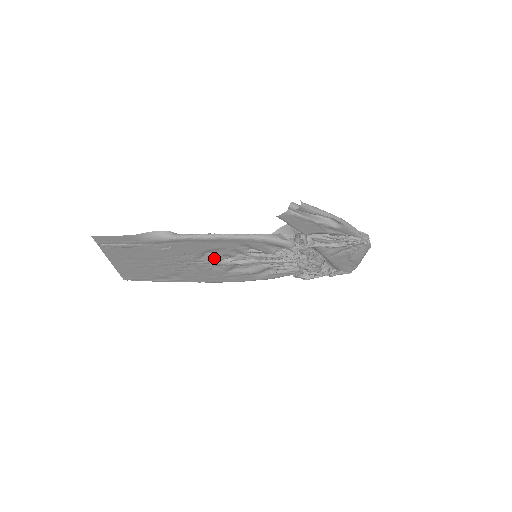
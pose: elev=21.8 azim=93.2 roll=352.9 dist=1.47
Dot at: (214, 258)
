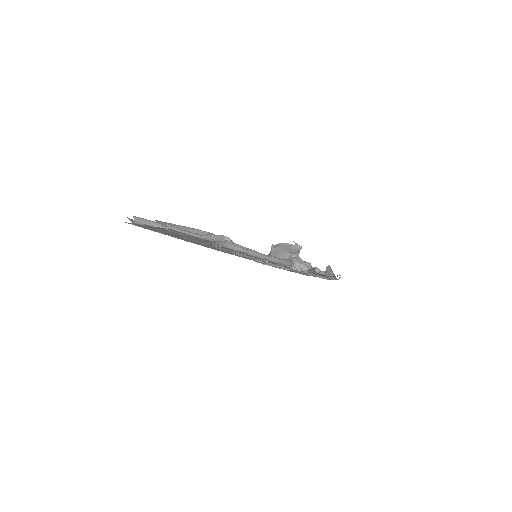
Dot at: (231, 251)
